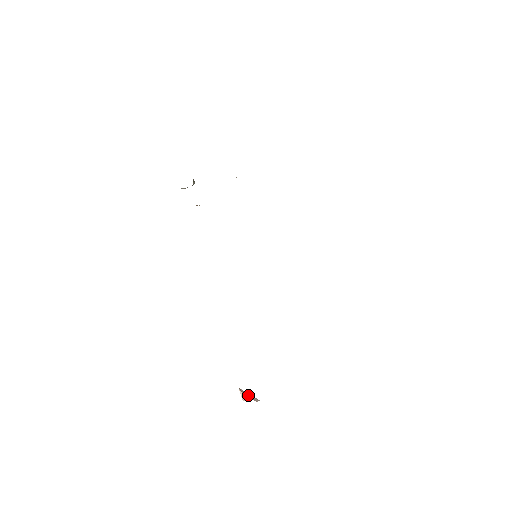
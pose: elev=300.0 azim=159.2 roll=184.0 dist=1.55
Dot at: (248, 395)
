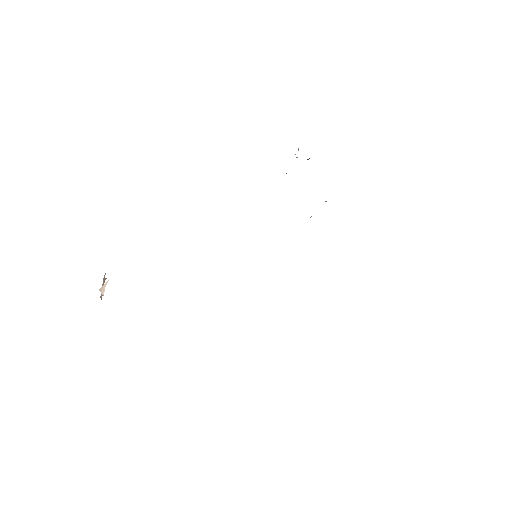
Dot at: occluded
